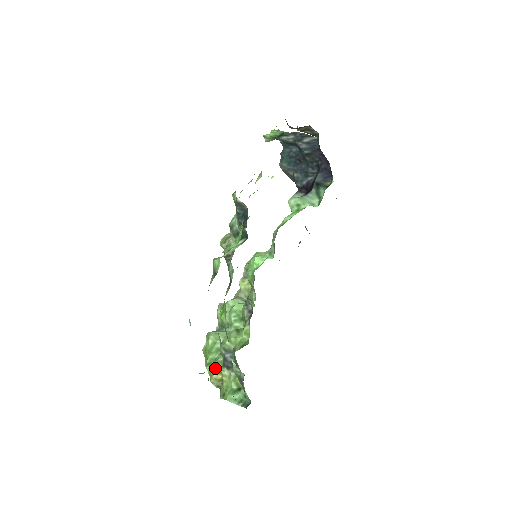
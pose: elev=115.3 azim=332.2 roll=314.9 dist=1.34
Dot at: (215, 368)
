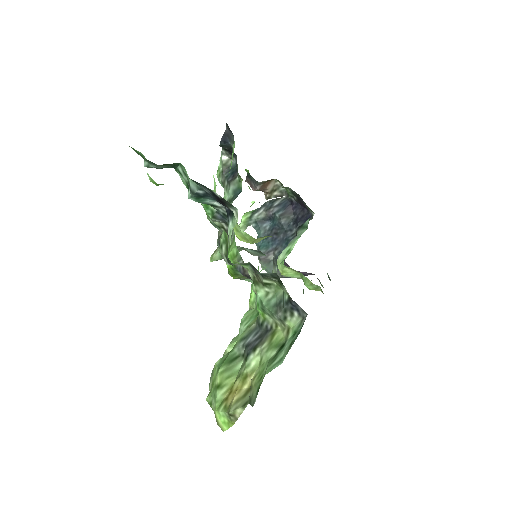
Dot at: (233, 388)
